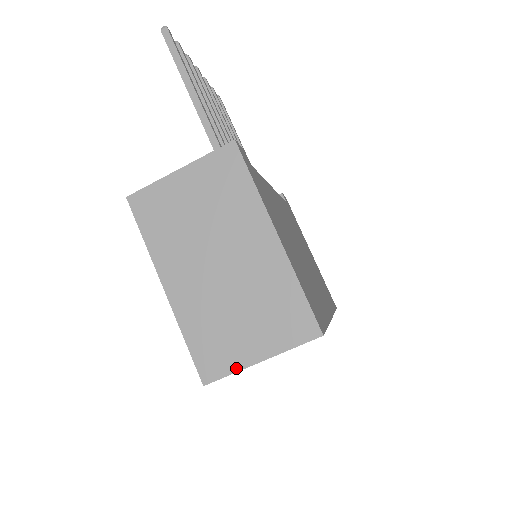
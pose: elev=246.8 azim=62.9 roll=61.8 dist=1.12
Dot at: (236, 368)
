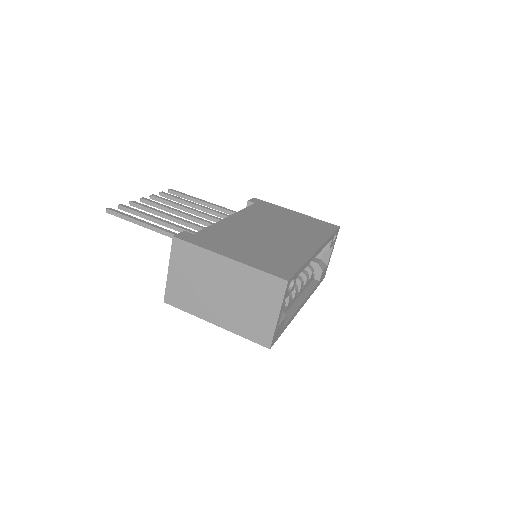
Dot at: (273, 329)
